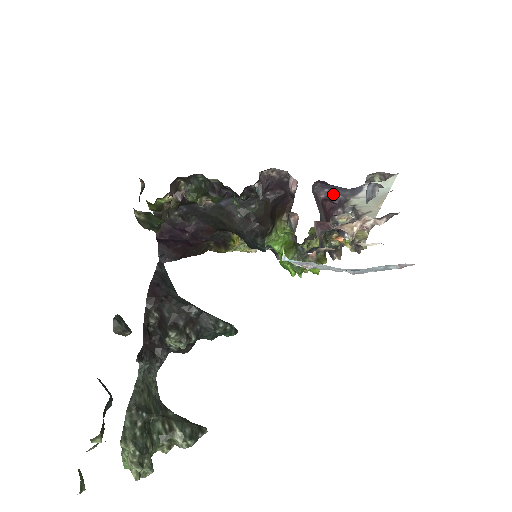
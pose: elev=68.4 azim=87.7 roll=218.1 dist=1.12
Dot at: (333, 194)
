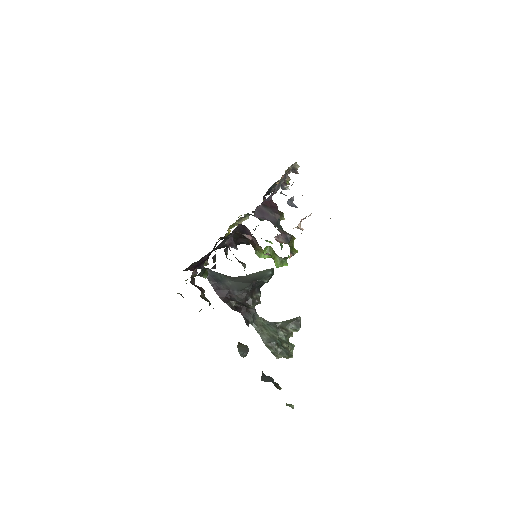
Dot at: (266, 200)
